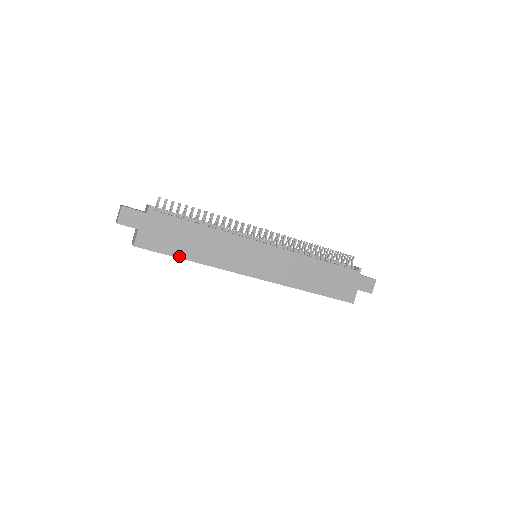
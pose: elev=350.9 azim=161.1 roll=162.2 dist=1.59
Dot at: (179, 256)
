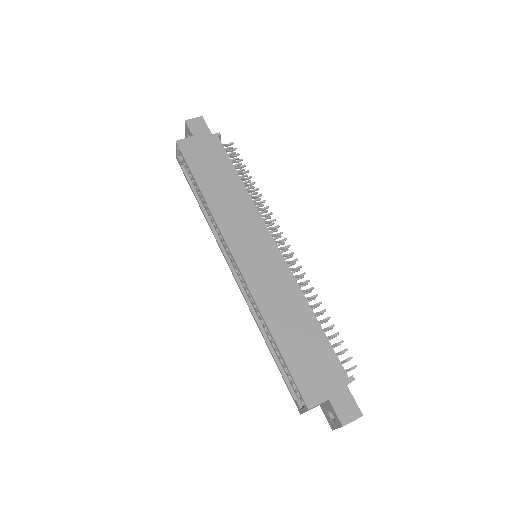
Dot at: (197, 178)
